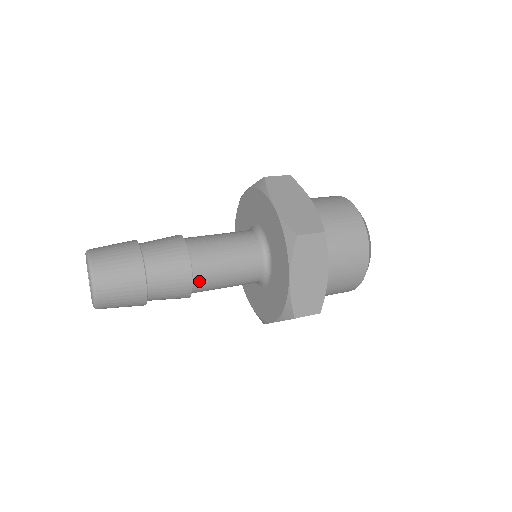
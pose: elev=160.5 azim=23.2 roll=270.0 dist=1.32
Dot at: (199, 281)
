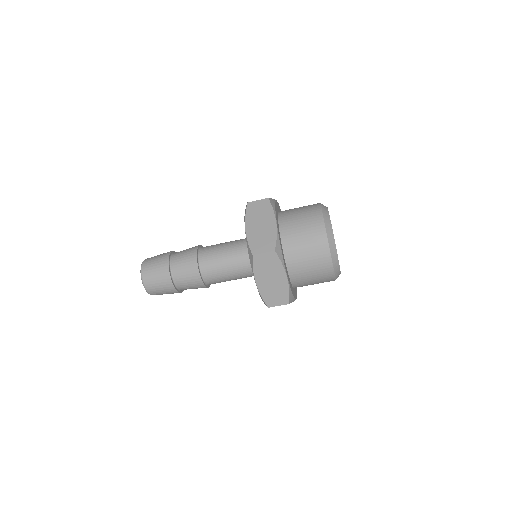
Dot at: (208, 279)
